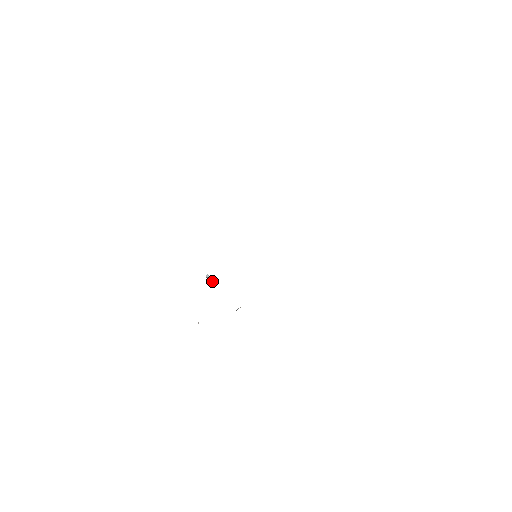
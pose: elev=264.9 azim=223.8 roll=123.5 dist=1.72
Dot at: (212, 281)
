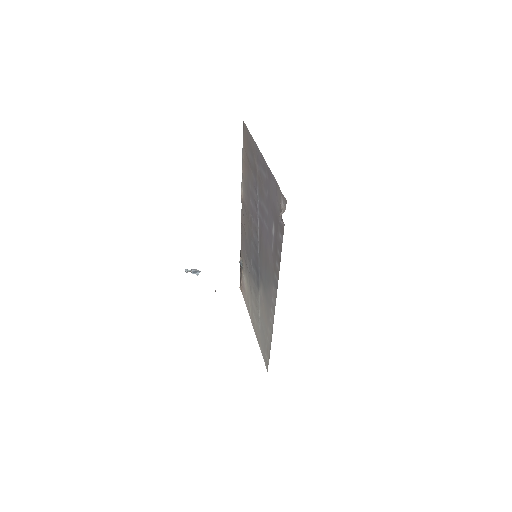
Dot at: (198, 272)
